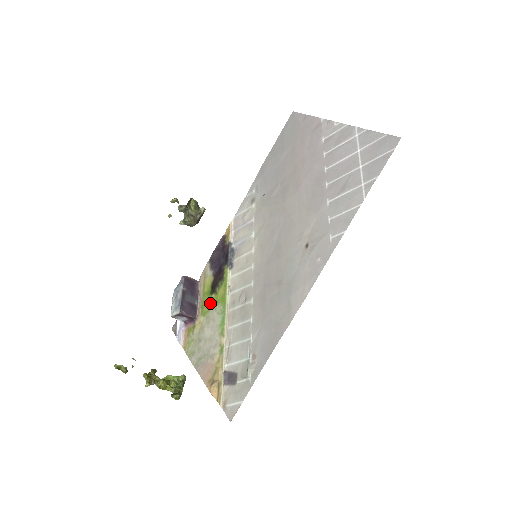
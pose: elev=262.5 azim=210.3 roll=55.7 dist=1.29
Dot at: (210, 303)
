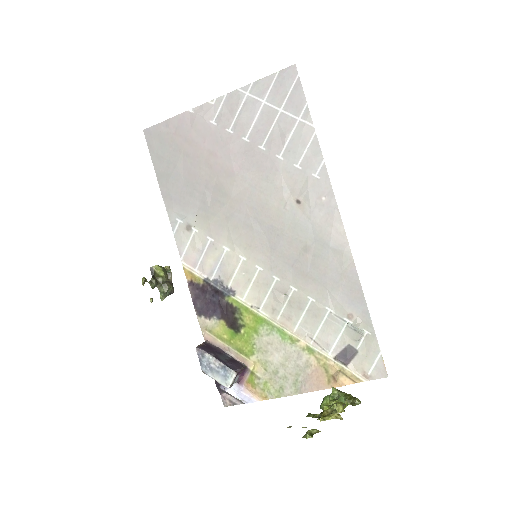
Dot at: (247, 339)
